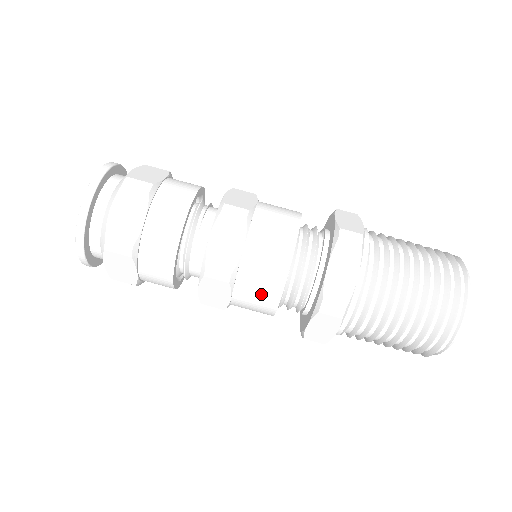
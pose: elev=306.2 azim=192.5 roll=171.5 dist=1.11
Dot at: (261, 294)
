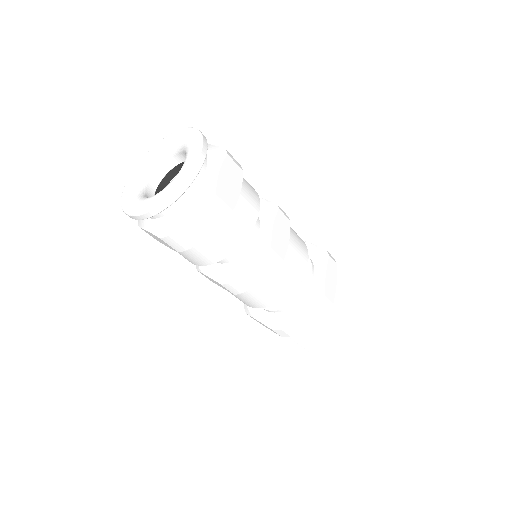
Dot at: (285, 283)
